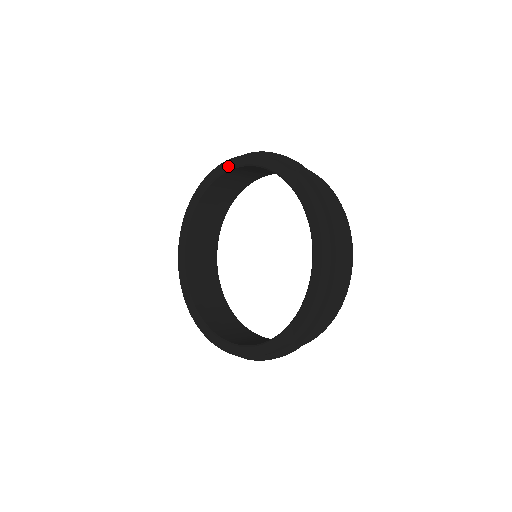
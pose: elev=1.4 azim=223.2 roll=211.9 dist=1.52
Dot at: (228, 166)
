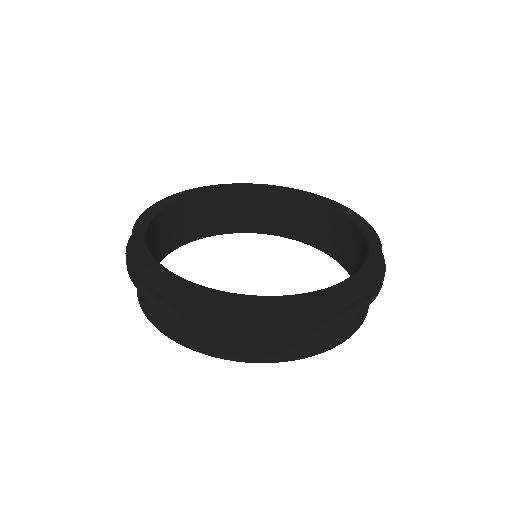
Dot at: (175, 198)
